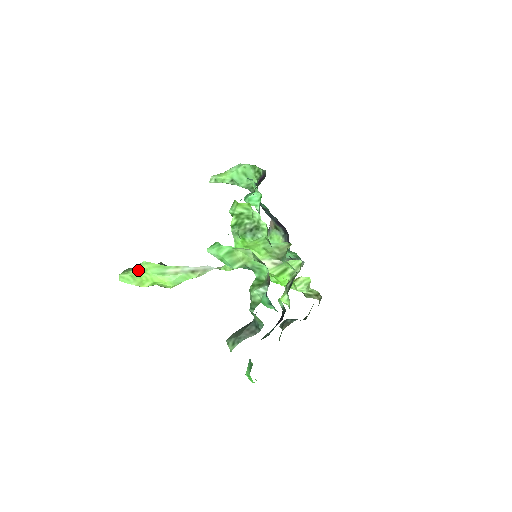
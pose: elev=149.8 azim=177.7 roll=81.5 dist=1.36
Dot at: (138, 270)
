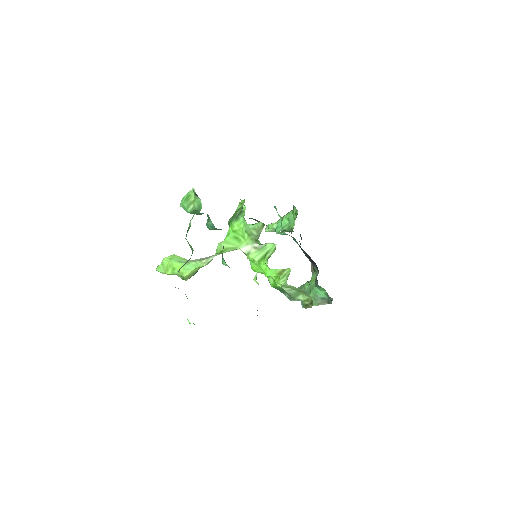
Dot at: (166, 258)
